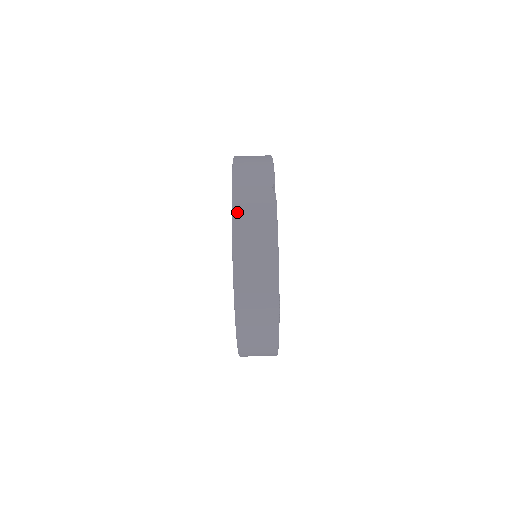
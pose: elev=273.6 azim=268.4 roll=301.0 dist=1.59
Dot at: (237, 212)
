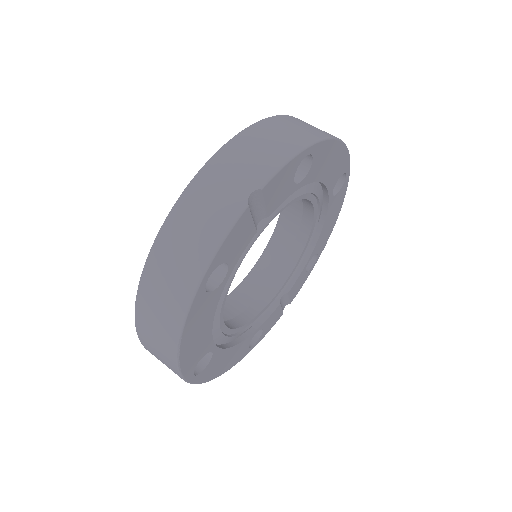
Dot at: (182, 203)
